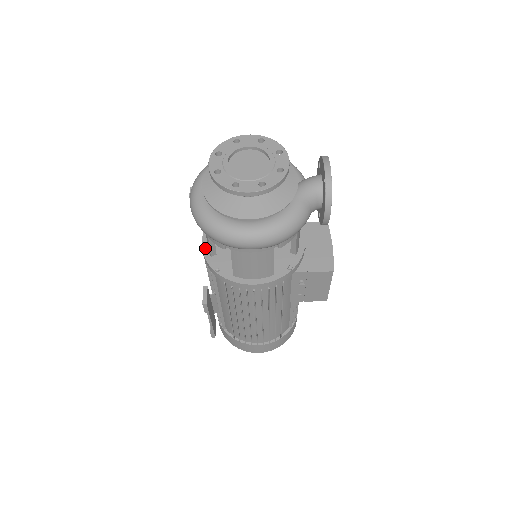
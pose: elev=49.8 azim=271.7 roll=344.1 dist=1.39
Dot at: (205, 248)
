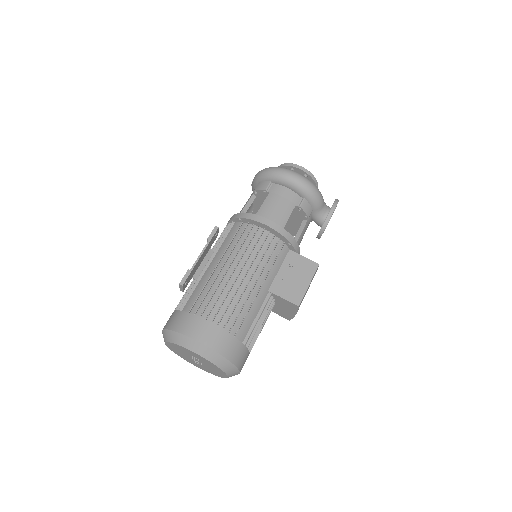
Dot at: occluded
